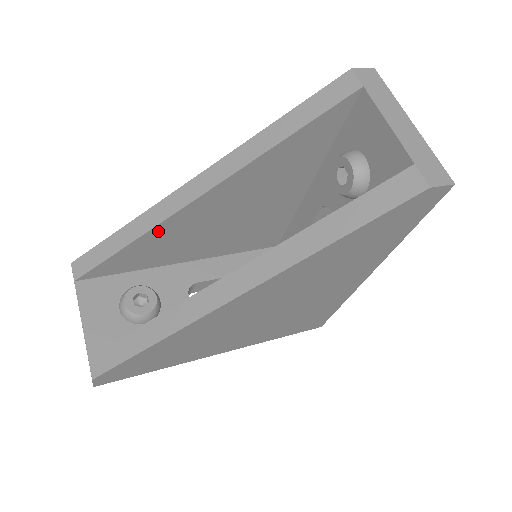
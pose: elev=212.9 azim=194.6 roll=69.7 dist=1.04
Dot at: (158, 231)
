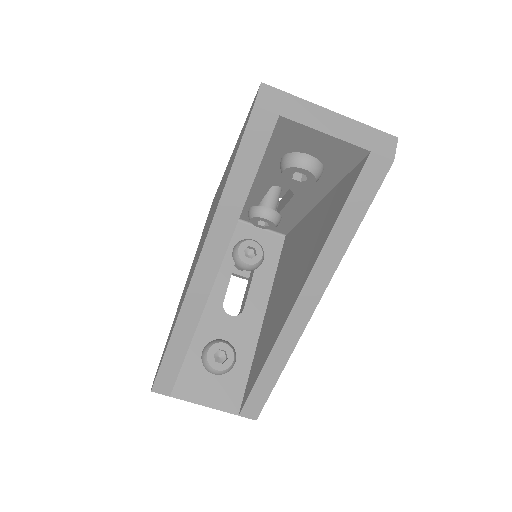
Dot at: occluded
